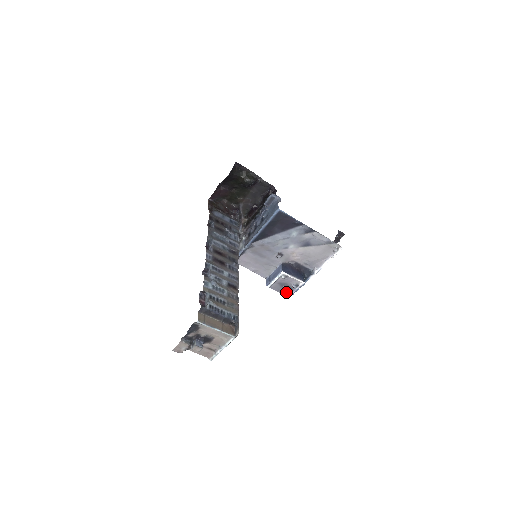
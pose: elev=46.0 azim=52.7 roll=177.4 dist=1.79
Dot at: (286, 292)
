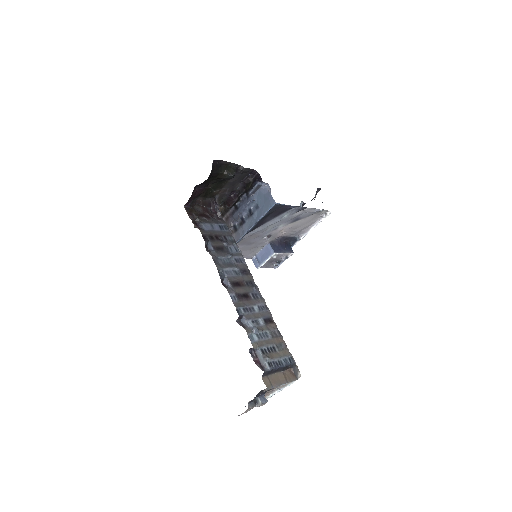
Dot at: occluded
